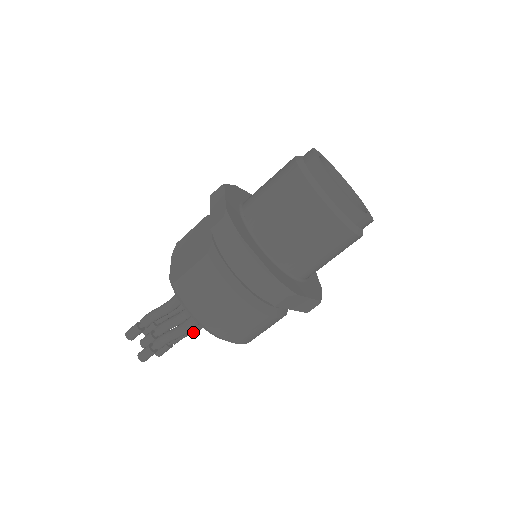
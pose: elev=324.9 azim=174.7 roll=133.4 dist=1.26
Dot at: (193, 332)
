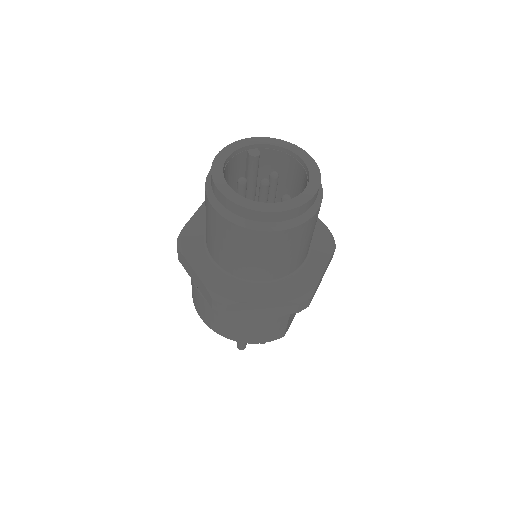
Dot at: occluded
